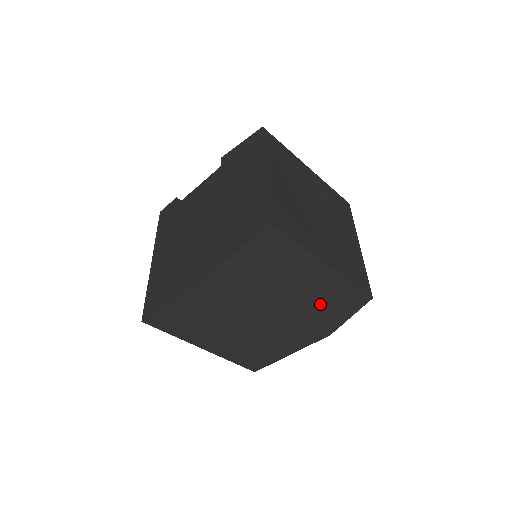
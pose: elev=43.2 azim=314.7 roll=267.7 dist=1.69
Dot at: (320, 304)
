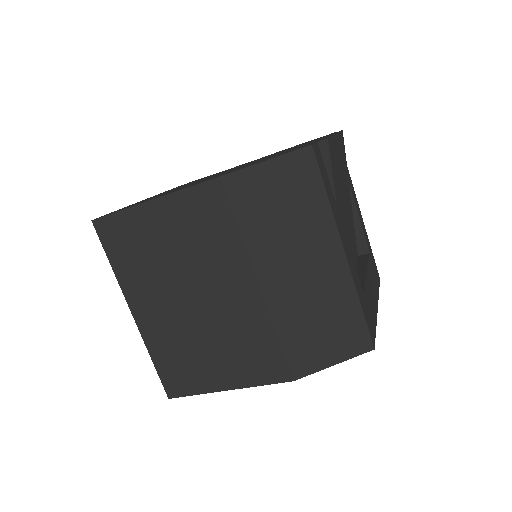
Dot at: (307, 316)
